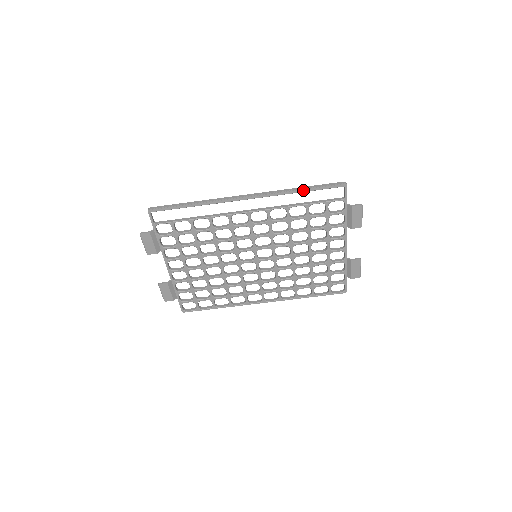
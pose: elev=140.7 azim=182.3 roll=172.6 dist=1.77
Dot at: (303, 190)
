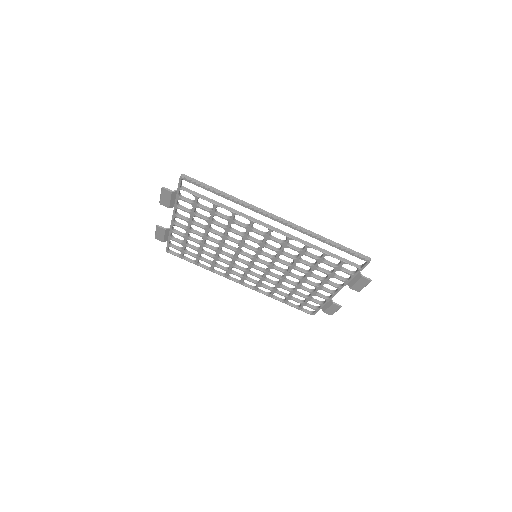
Dot at: (330, 244)
